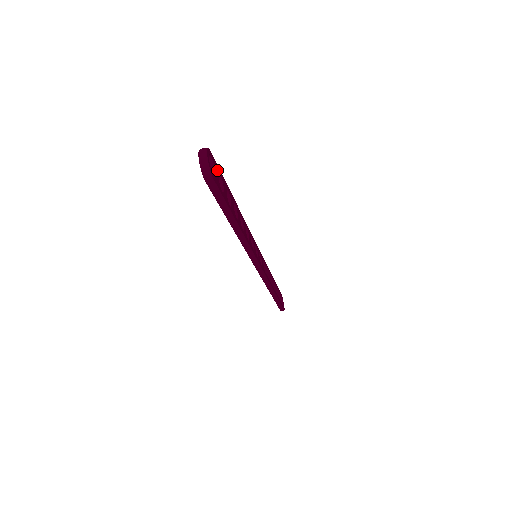
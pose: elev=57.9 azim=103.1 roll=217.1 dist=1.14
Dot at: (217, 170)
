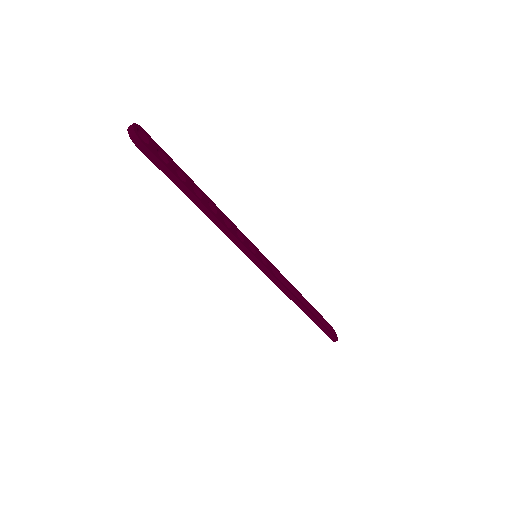
Dot at: (156, 146)
